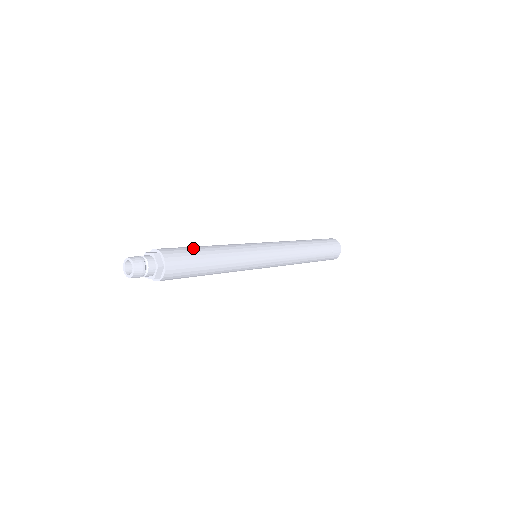
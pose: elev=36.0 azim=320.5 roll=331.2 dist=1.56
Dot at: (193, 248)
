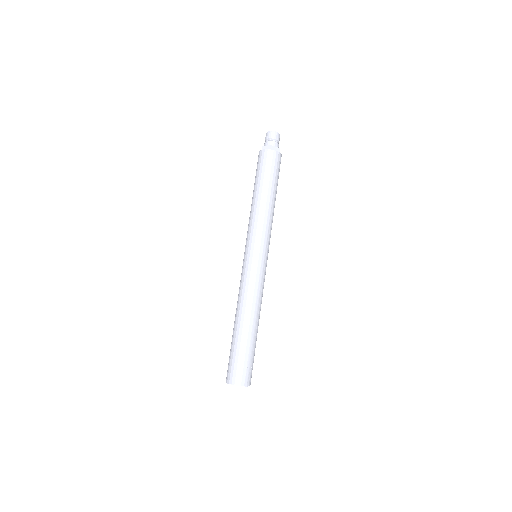
Dot at: occluded
